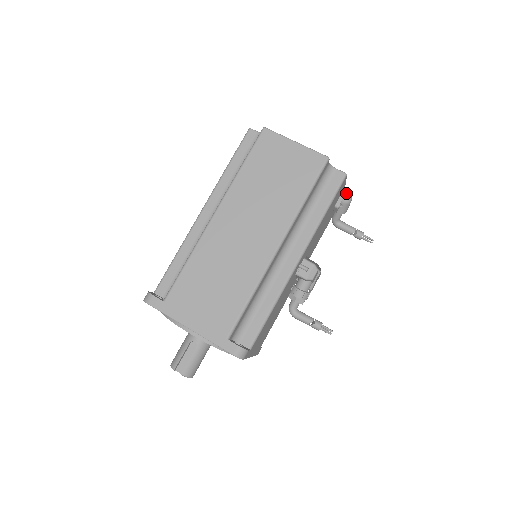
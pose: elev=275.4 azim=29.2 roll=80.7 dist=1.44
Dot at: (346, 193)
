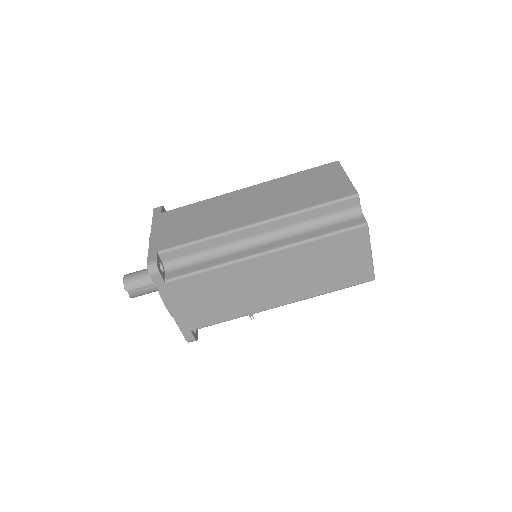
Dot at: occluded
